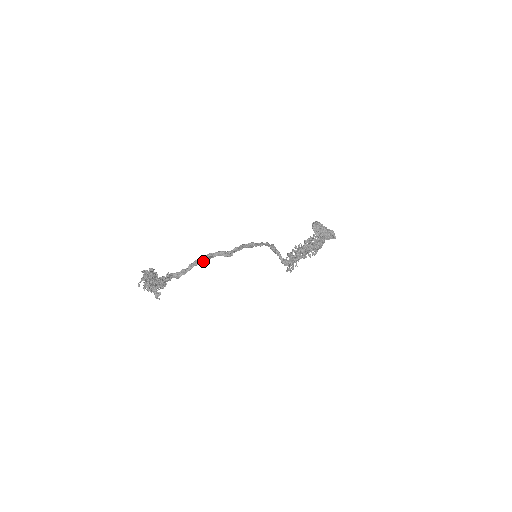
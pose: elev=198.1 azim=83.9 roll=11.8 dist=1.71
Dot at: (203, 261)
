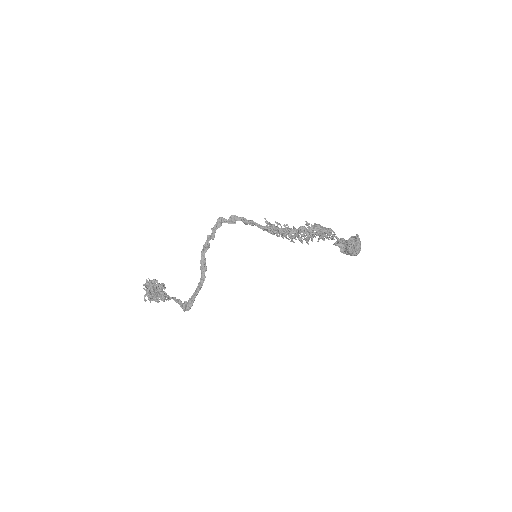
Dot at: (201, 270)
